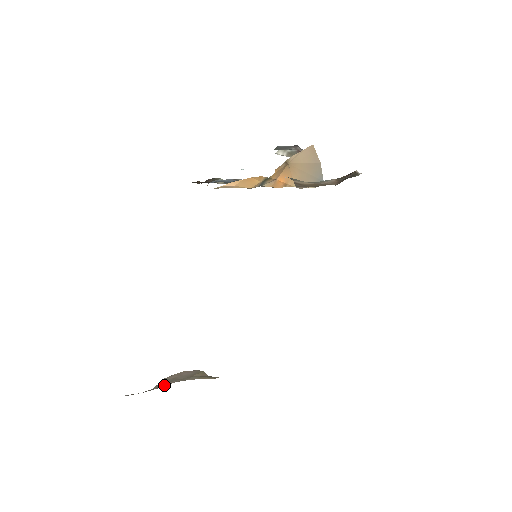
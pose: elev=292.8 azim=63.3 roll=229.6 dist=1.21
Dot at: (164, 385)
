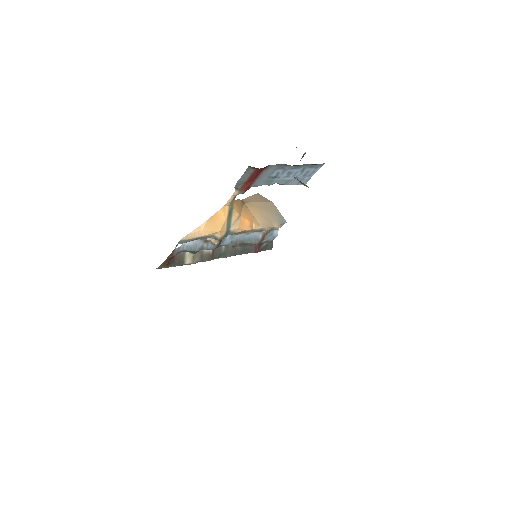
Dot at: occluded
